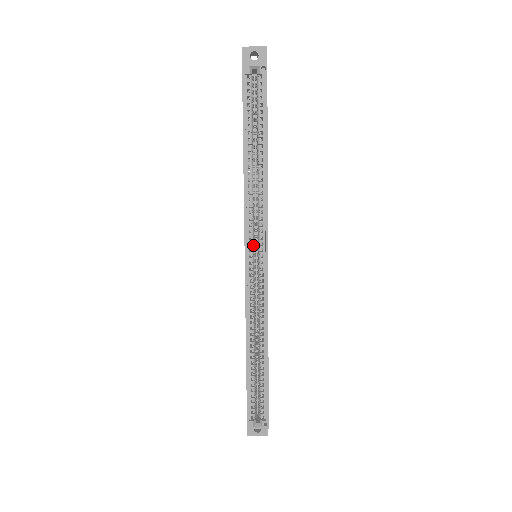
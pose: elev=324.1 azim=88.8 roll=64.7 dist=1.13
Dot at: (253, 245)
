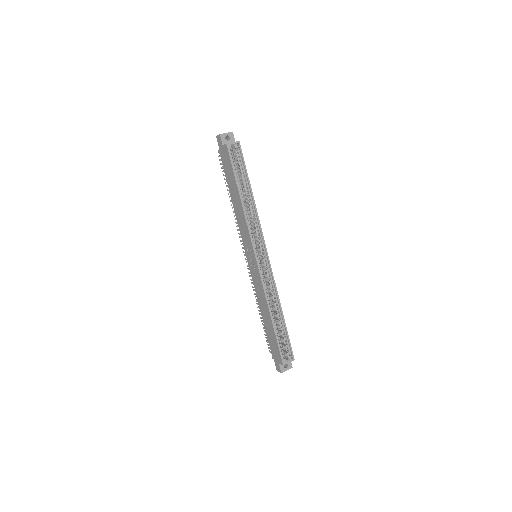
Dot at: occluded
